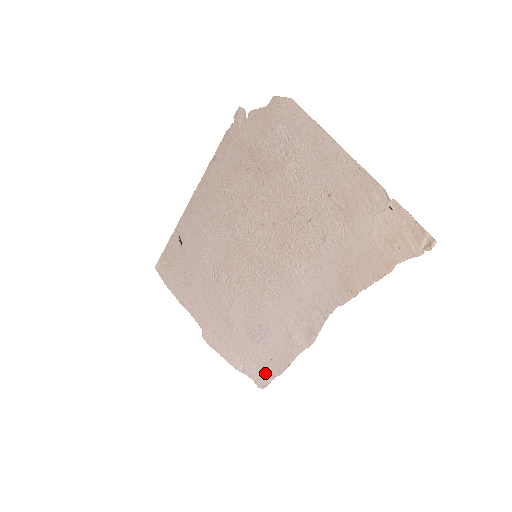
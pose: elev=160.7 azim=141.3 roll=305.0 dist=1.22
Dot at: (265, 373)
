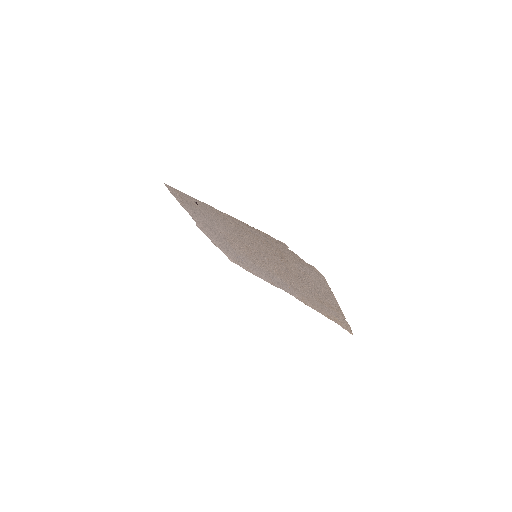
Dot at: (236, 262)
